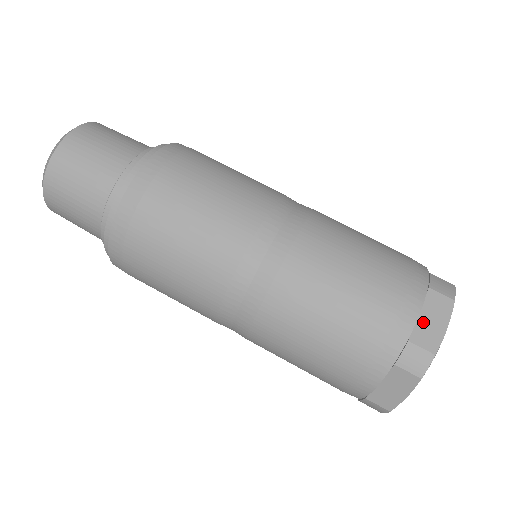
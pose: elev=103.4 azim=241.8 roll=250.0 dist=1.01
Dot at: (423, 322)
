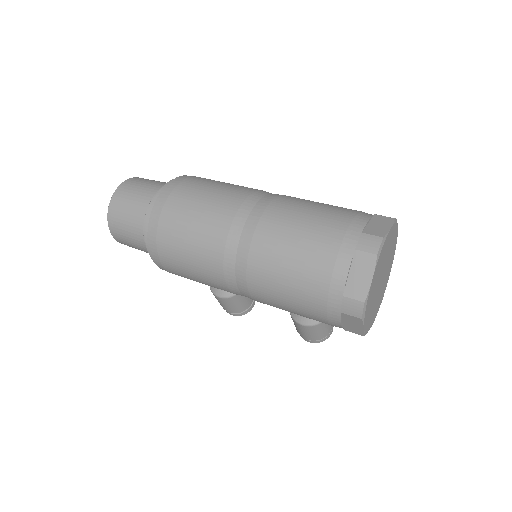
Dot at: (372, 226)
